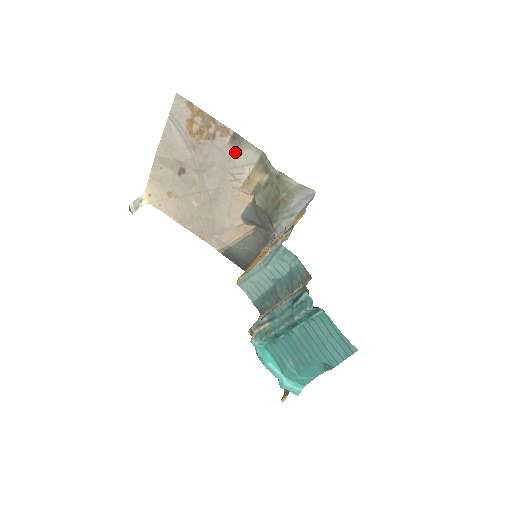
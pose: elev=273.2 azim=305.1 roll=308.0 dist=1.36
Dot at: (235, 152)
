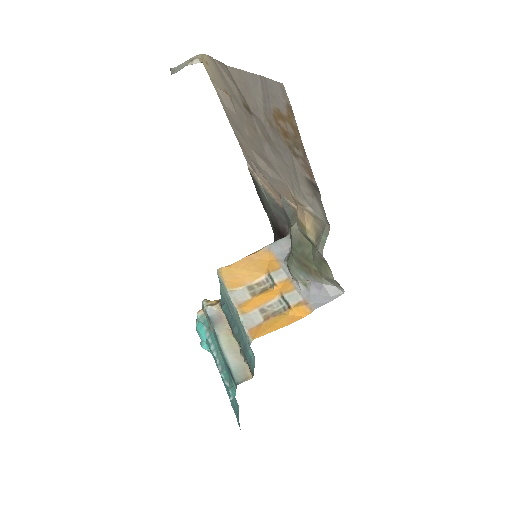
Dot at: (306, 187)
